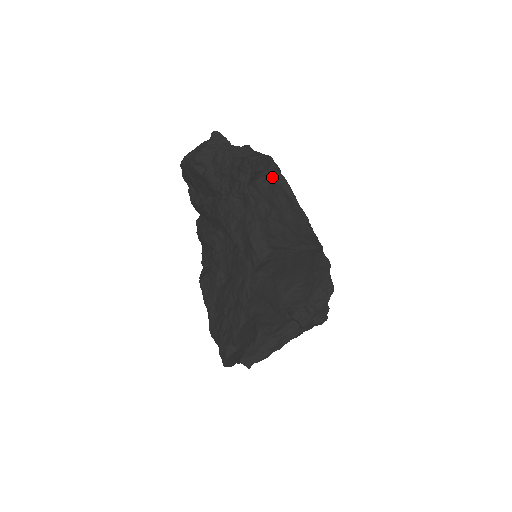
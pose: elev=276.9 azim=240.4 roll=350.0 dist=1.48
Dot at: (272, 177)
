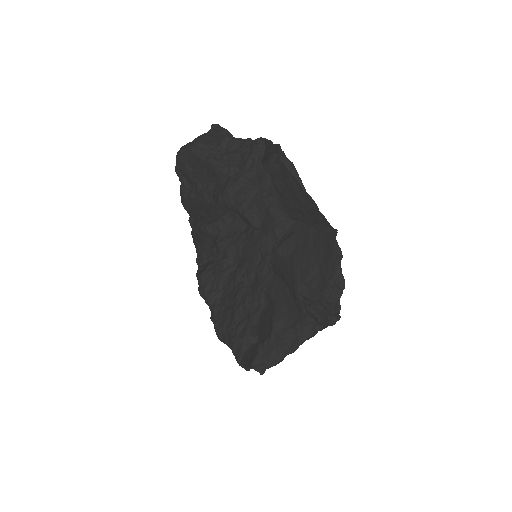
Dot at: (281, 162)
